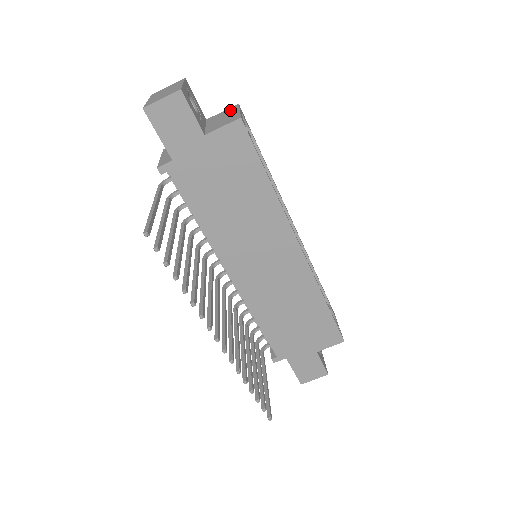
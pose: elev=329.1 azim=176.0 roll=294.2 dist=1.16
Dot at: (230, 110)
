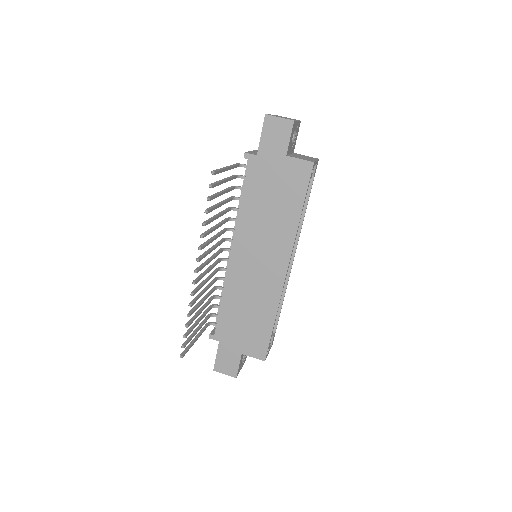
Dot at: (311, 157)
